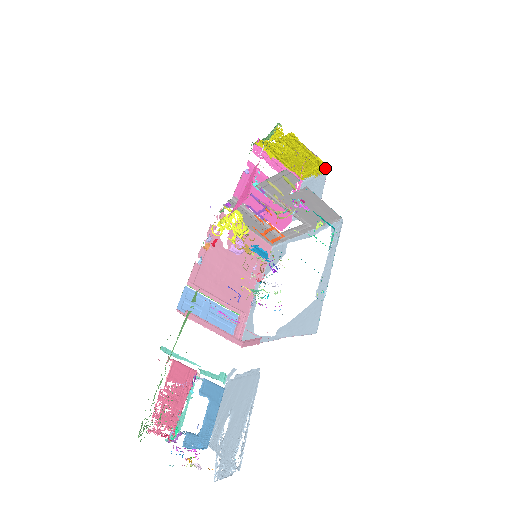
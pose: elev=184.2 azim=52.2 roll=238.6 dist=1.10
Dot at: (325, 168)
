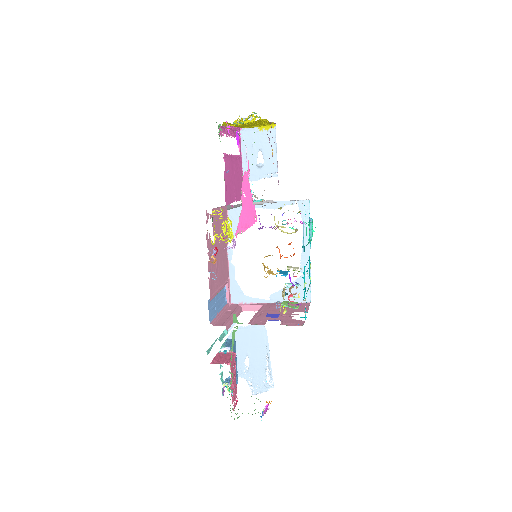
Dot at: (271, 124)
